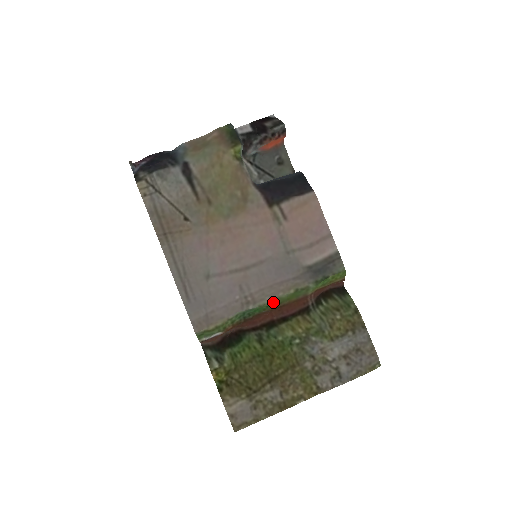
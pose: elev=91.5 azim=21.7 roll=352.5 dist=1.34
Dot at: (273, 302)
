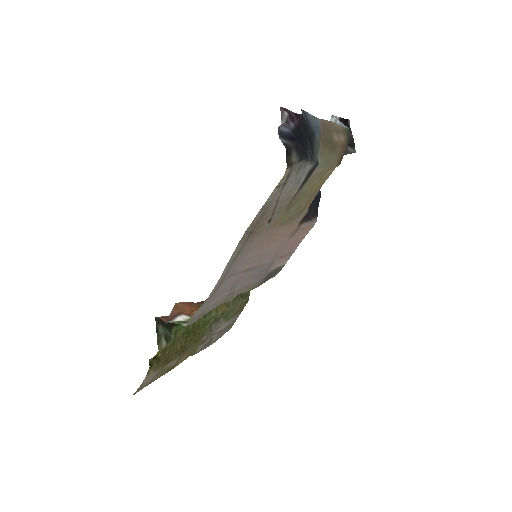
Dot at: occluded
